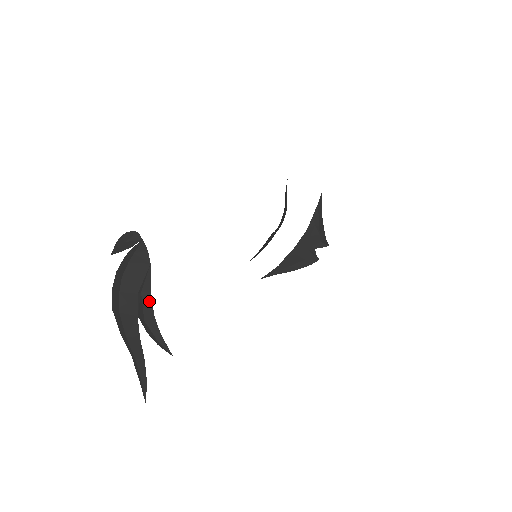
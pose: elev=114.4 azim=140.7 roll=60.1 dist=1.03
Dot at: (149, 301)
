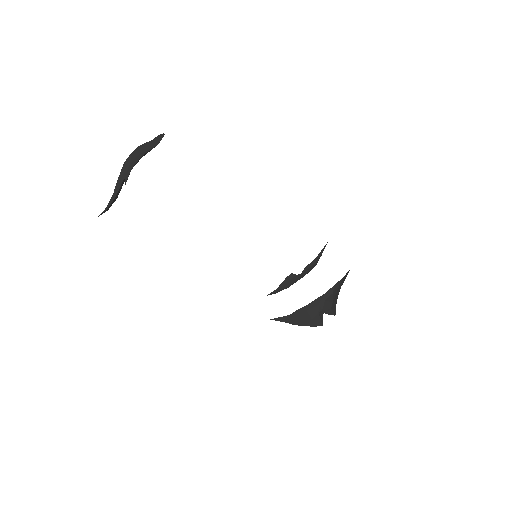
Dot at: (139, 158)
